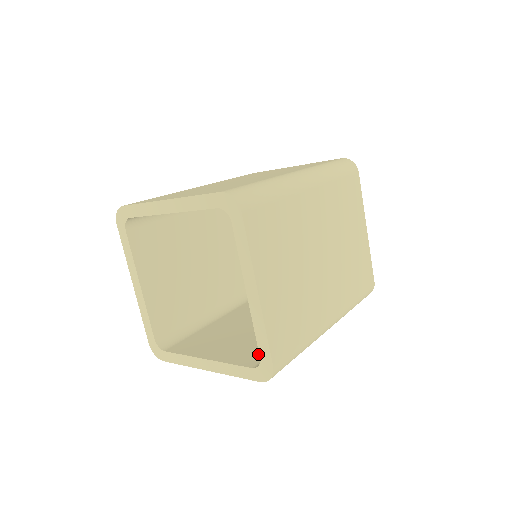
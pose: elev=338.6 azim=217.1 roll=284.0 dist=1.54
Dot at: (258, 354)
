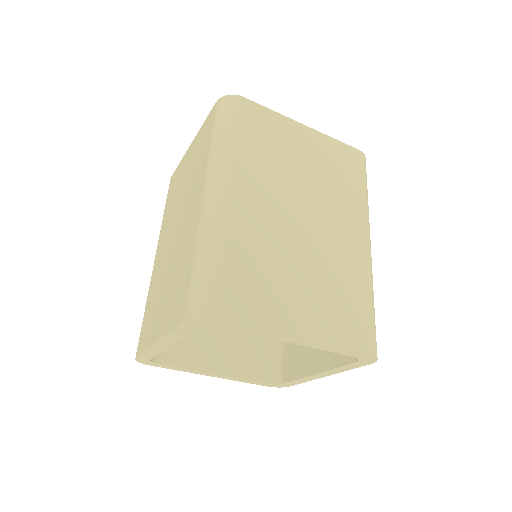
Dot at: (260, 360)
